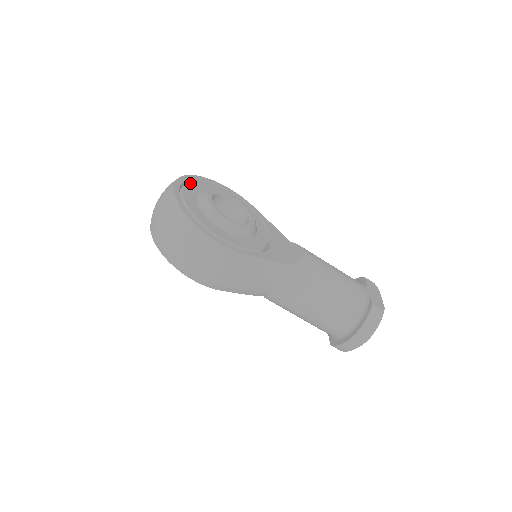
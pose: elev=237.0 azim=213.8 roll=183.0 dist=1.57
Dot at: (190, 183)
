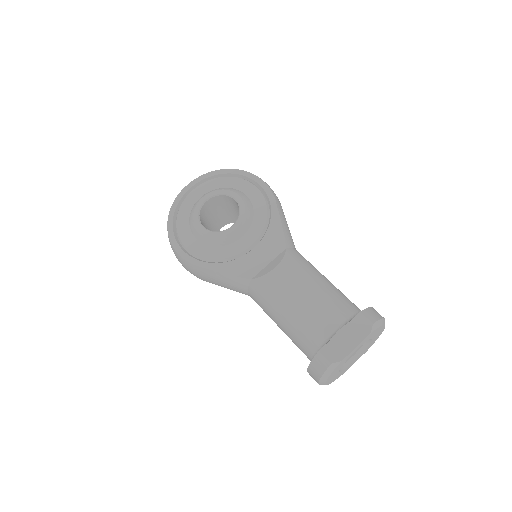
Dot at: (207, 182)
